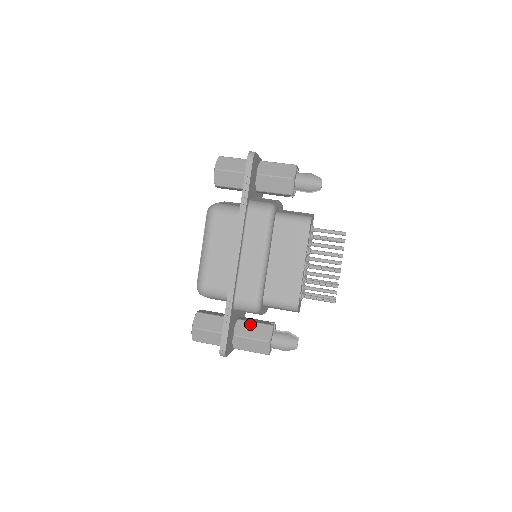
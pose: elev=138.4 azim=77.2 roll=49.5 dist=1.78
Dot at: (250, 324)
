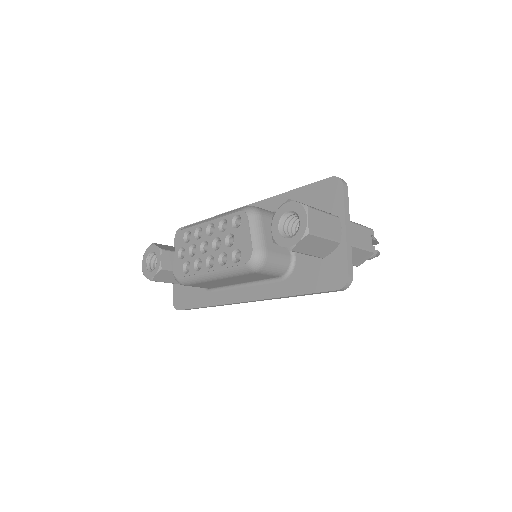
Dot at: occluded
